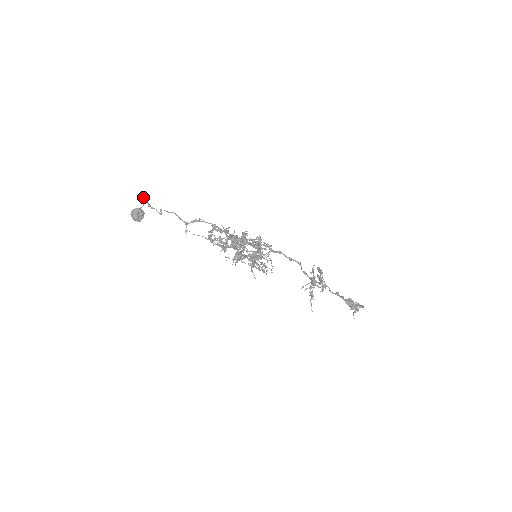
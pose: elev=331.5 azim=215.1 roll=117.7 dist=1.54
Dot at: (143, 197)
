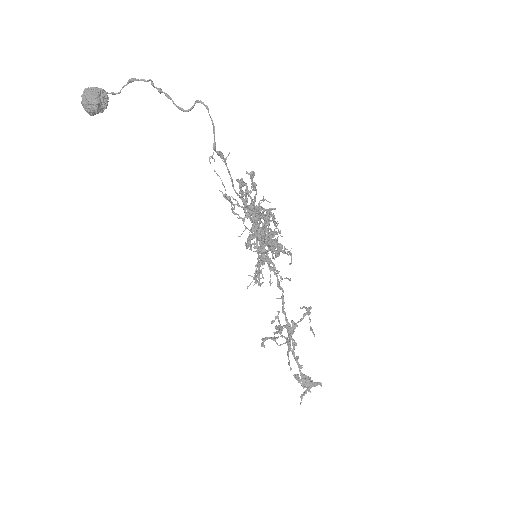
Dot at: (135, 79)
